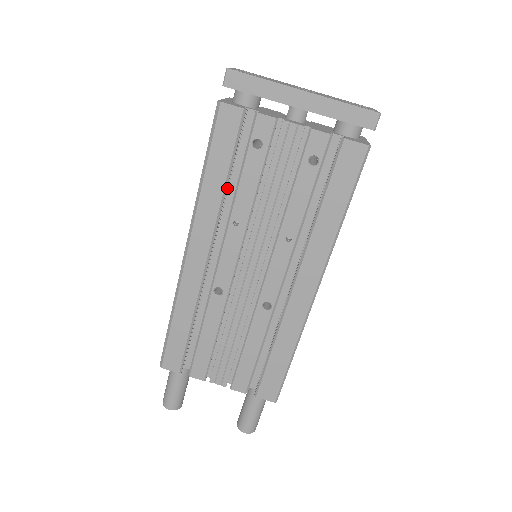
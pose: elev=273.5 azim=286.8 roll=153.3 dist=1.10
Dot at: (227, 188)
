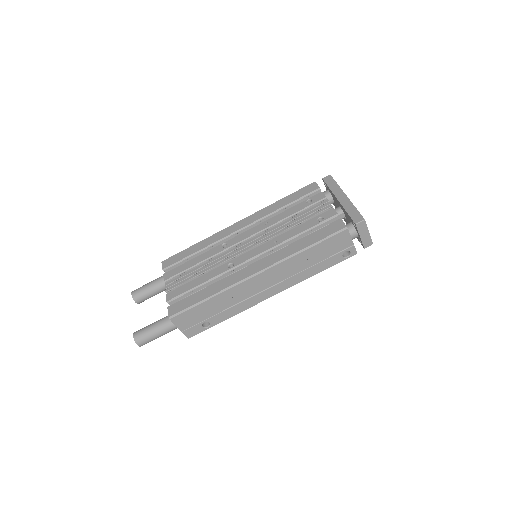
Dot at: occluded
